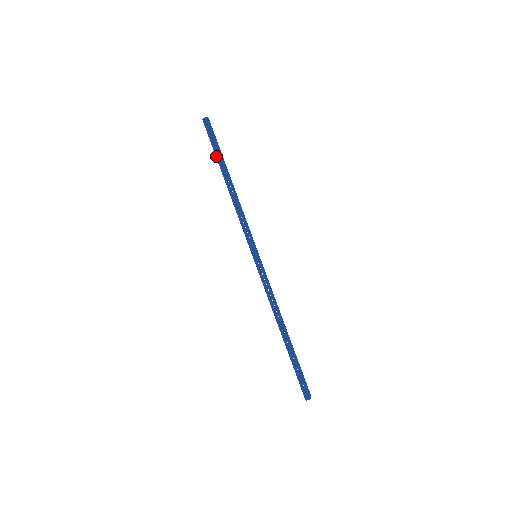
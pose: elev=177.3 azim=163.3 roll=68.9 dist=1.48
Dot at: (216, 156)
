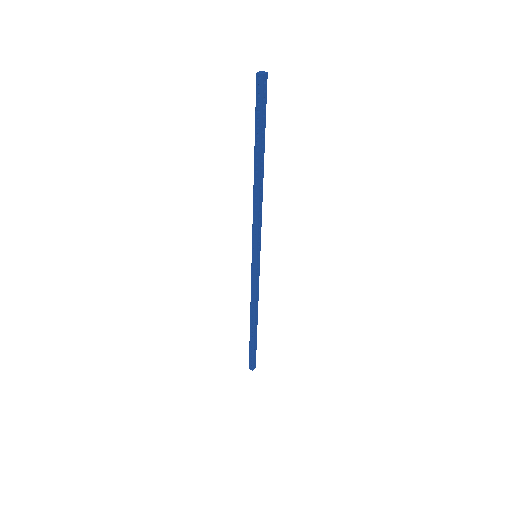
Dot at: (255, 134)
